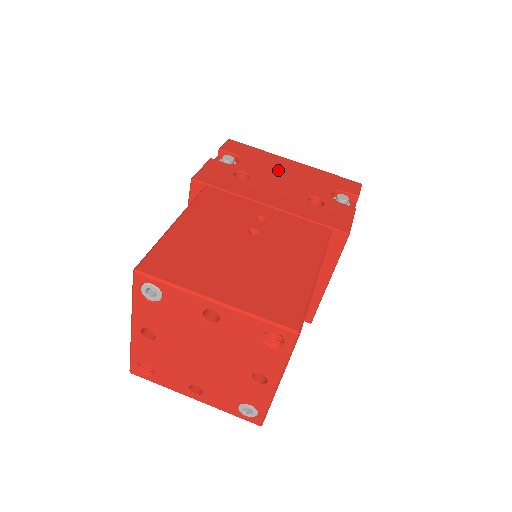
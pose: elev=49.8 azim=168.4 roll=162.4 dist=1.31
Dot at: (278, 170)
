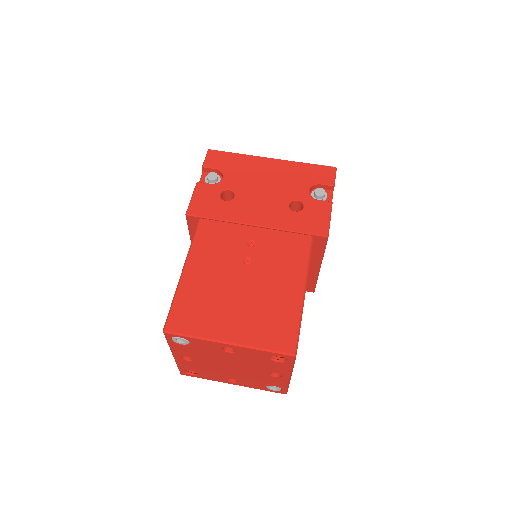
Dot at: (258, 176)
